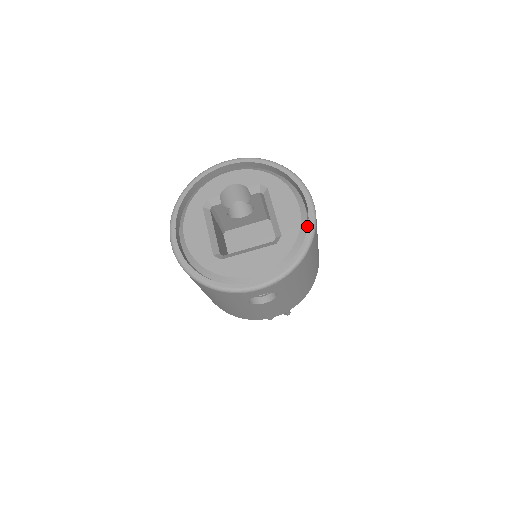
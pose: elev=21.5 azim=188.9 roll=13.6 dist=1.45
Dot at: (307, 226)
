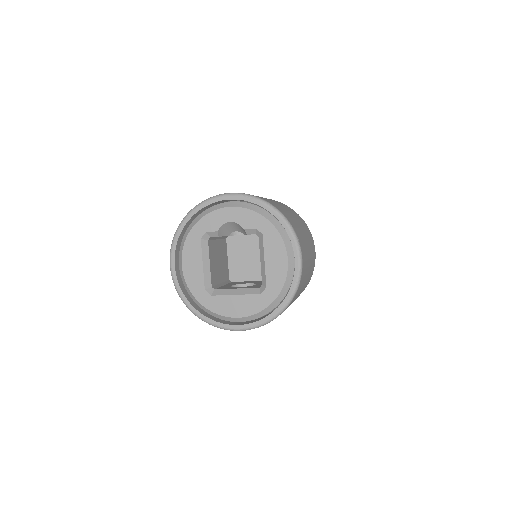
Dot at: occluded
